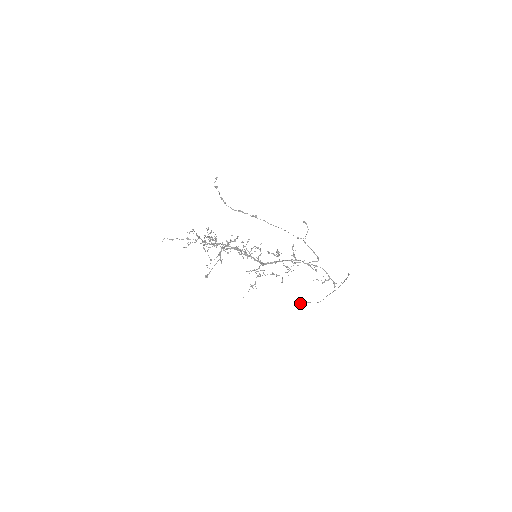
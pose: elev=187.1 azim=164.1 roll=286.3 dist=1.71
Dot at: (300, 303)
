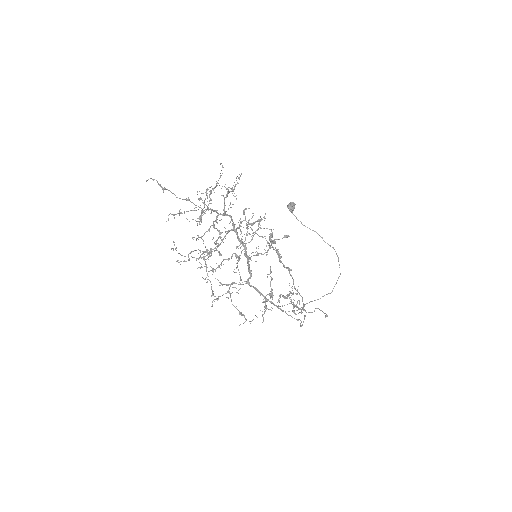
Dot at: (288, 208)
